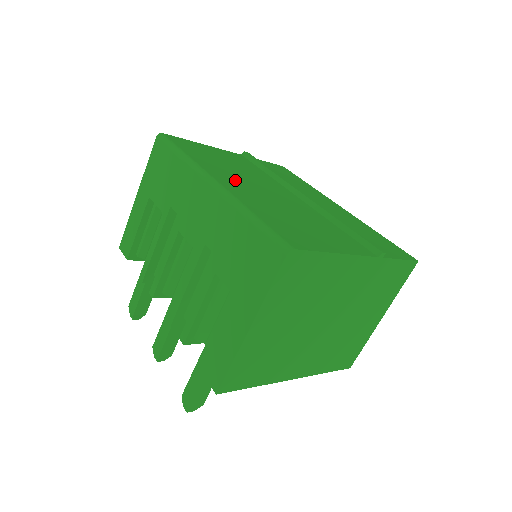
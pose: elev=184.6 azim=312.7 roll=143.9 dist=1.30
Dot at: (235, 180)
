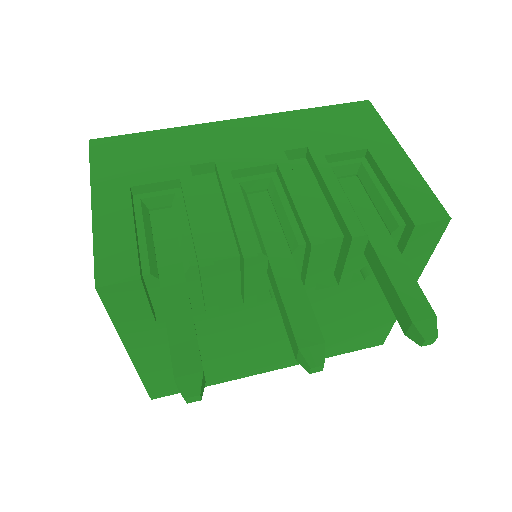
Dot at: occluded
